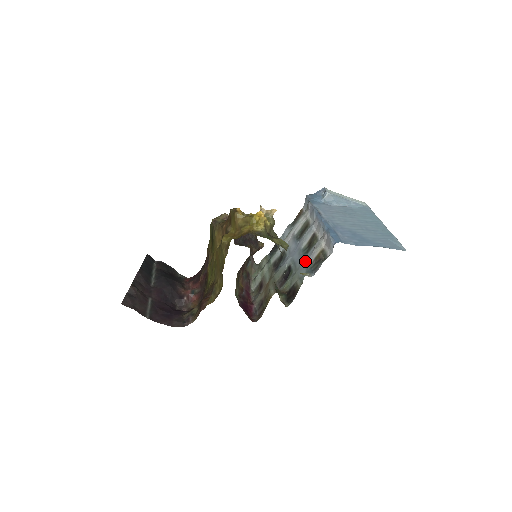
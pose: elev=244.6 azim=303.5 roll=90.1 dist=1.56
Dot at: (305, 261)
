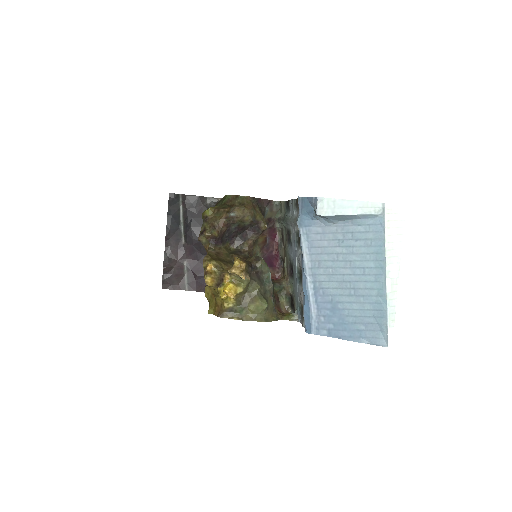
Dot at: (297, 292)
